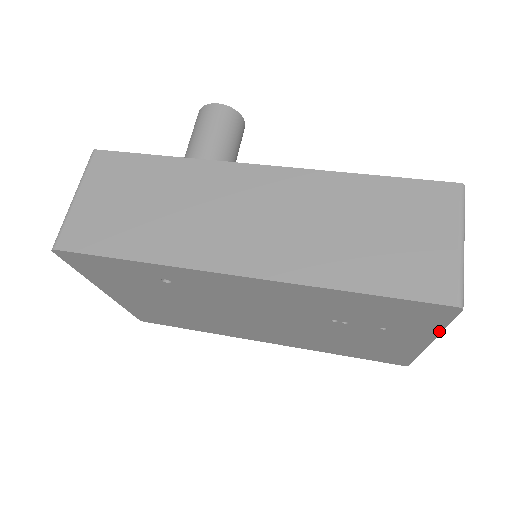
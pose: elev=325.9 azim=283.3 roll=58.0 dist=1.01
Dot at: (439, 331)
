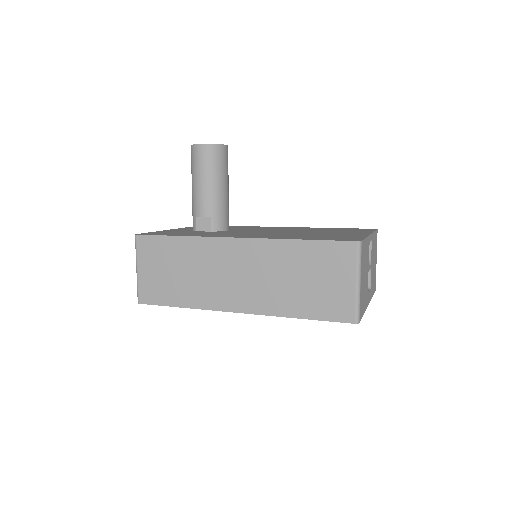
Dot at: occluded
